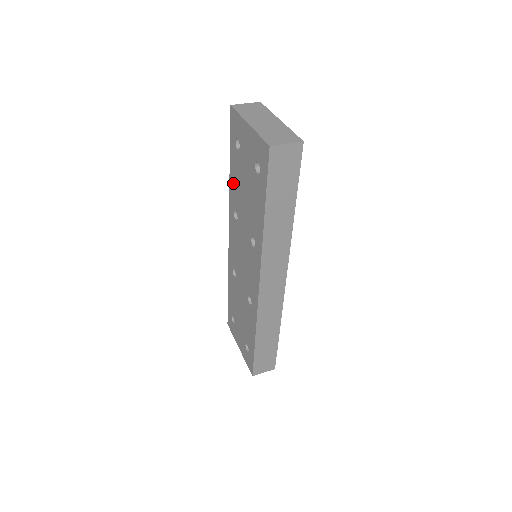
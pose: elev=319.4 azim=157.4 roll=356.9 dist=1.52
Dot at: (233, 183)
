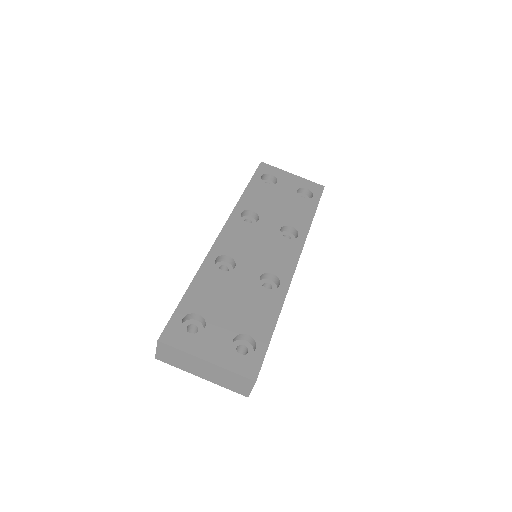
Dot at: occluded
